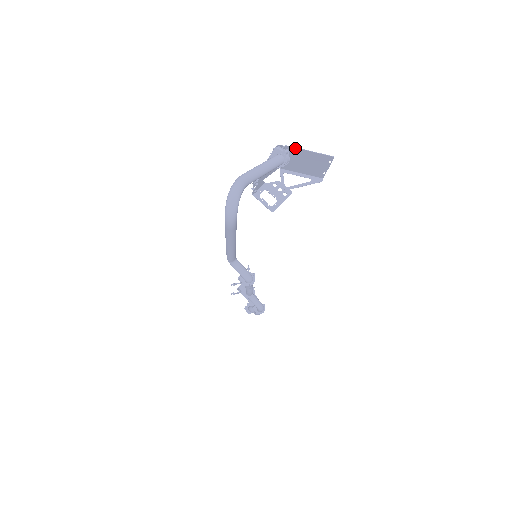
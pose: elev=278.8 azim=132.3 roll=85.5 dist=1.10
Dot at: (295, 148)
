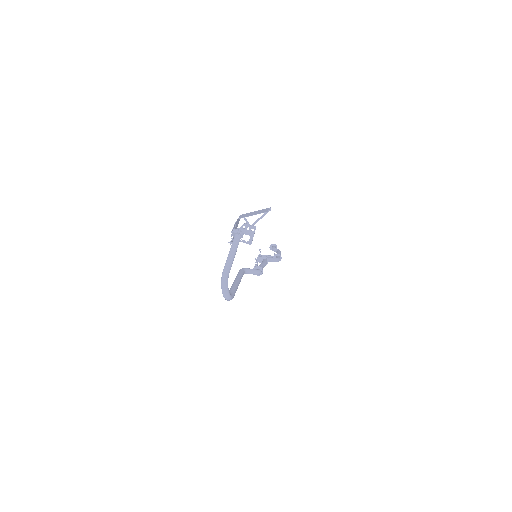
Dot at: occluded
